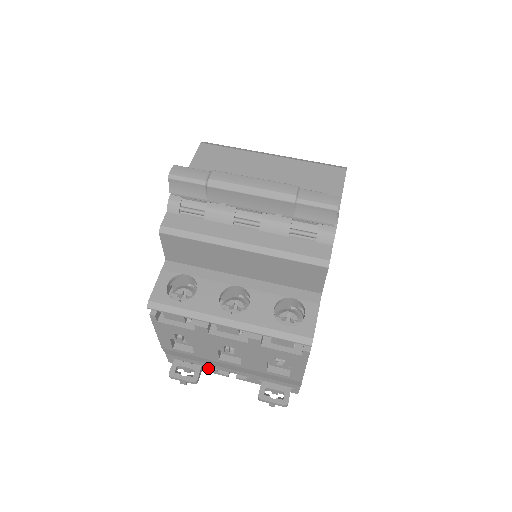
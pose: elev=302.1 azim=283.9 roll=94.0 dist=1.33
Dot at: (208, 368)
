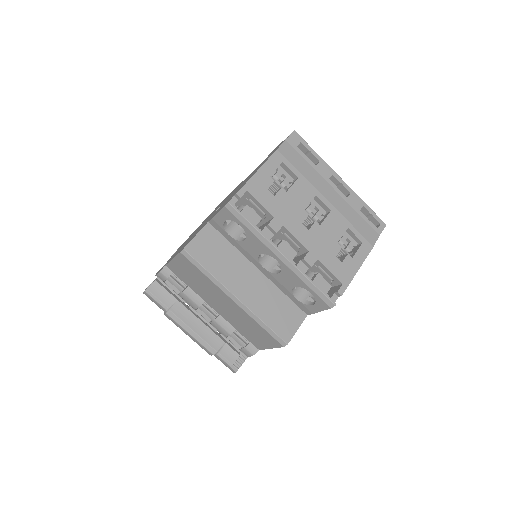
Dot at: occluded
